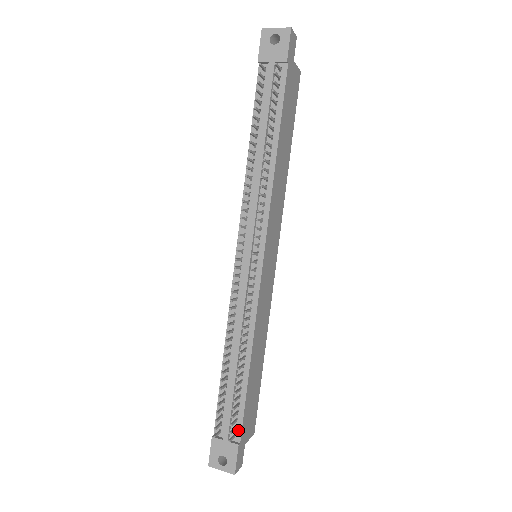
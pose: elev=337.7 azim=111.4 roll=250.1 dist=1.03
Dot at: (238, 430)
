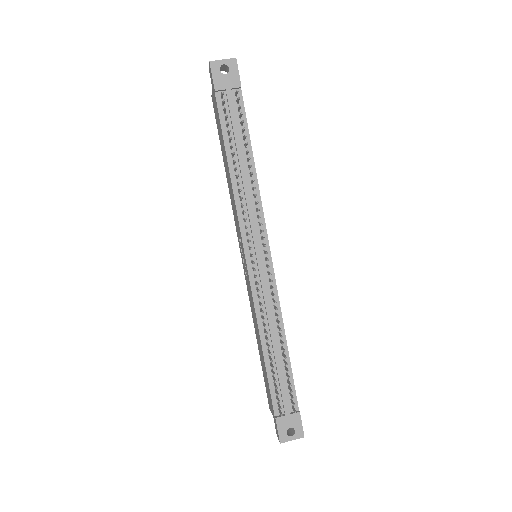
Dot at: (294, 401)
